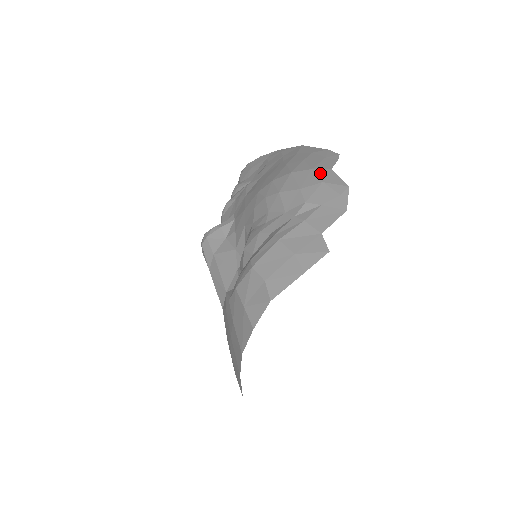
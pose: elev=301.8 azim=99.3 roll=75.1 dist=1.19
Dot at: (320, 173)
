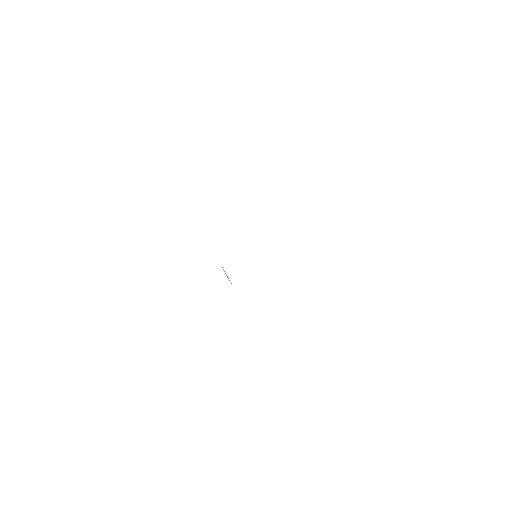
Dot at: occluded
